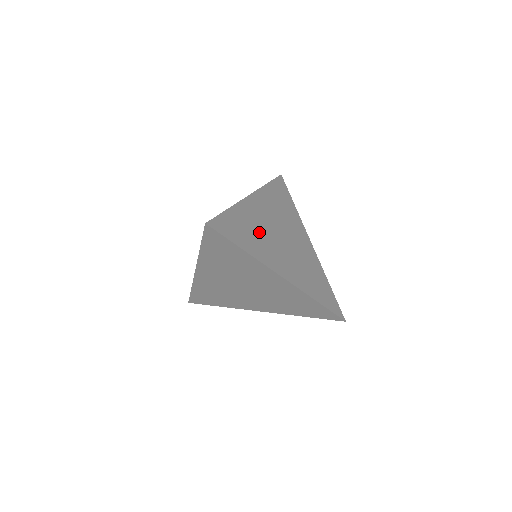
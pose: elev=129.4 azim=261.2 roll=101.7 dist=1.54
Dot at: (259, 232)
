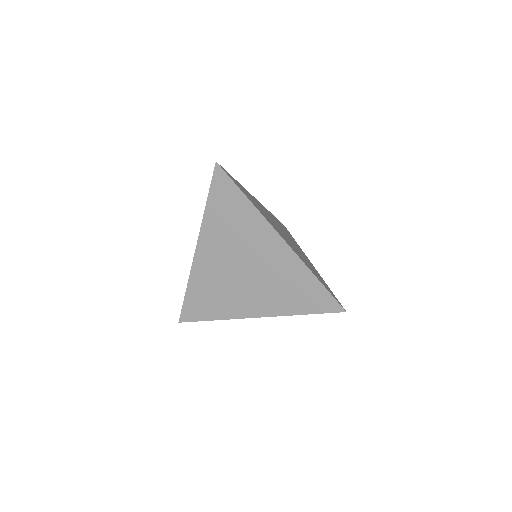
Dot at: (262, 210)
